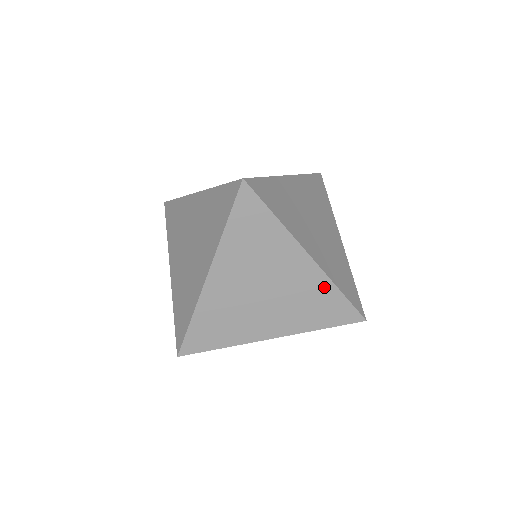
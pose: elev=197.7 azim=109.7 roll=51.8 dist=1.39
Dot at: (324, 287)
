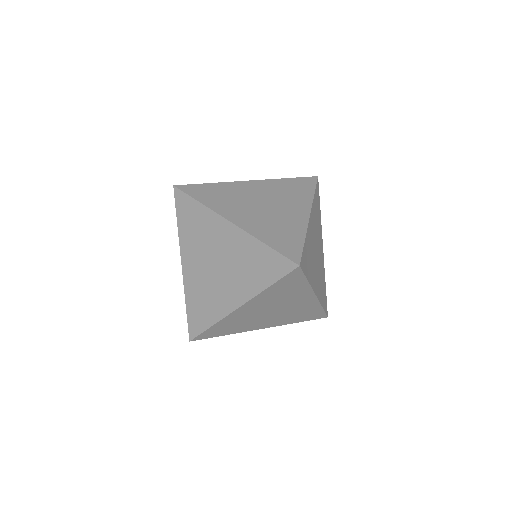
Dot at: (252, 245)
